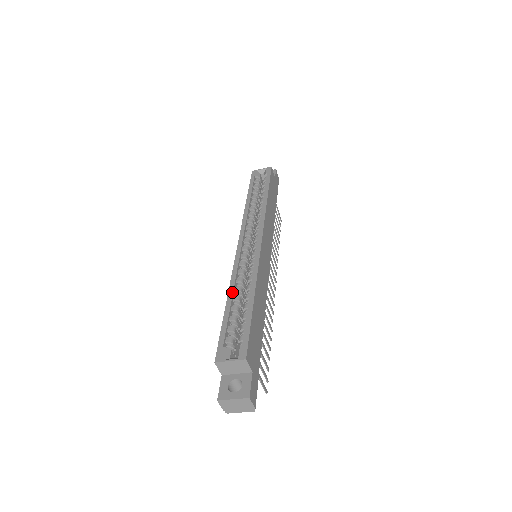
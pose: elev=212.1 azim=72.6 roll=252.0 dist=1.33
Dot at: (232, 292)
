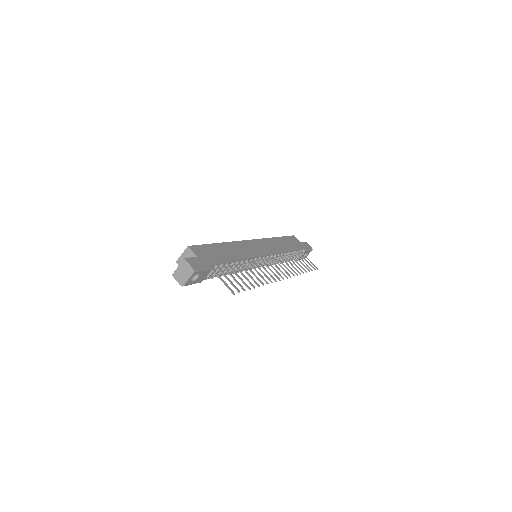
Dot at: occluded
